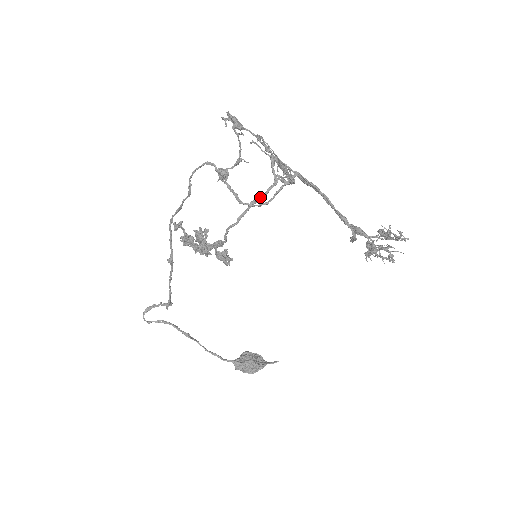
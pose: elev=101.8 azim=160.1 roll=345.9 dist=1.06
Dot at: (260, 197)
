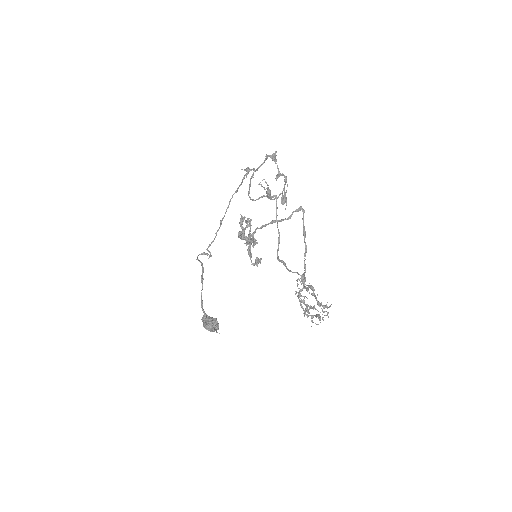
Dot at: (277, 220)
